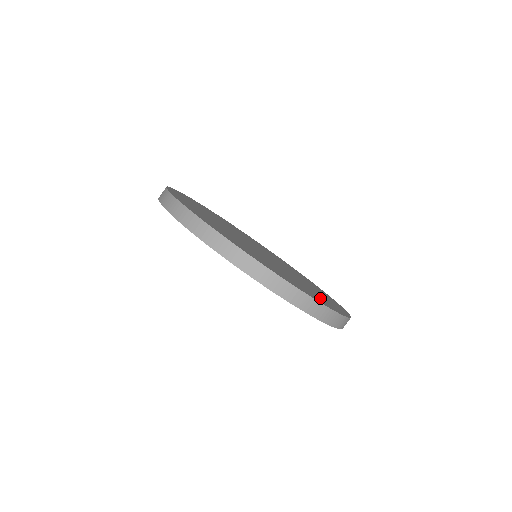
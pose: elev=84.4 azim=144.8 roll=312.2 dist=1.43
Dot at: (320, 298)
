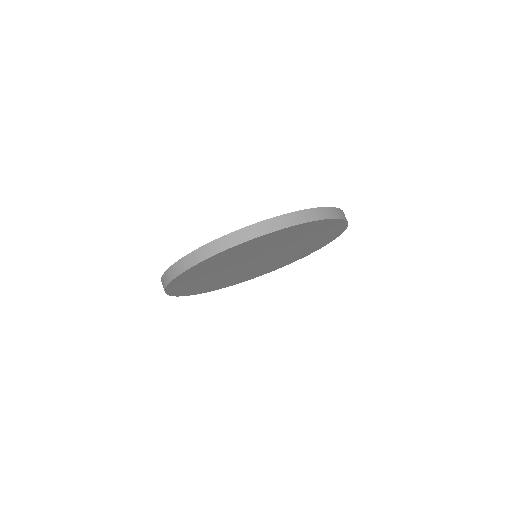
Dot at: occluded
